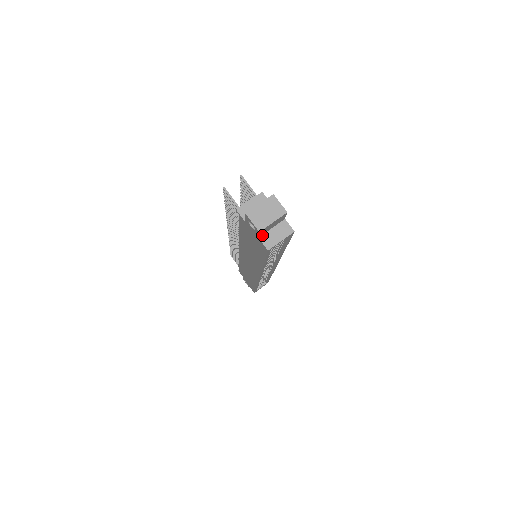
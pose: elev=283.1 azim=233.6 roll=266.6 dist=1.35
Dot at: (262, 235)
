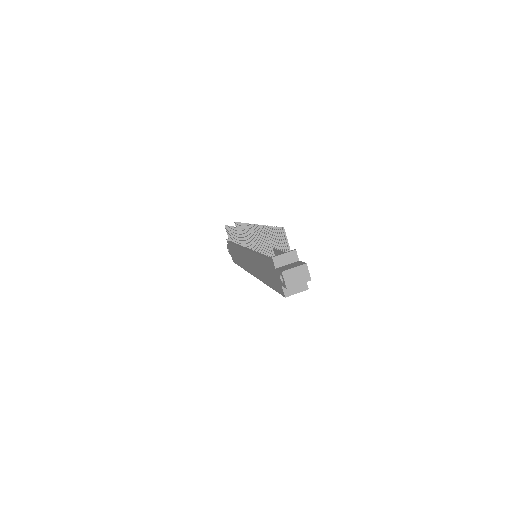
Dot at: occluded
